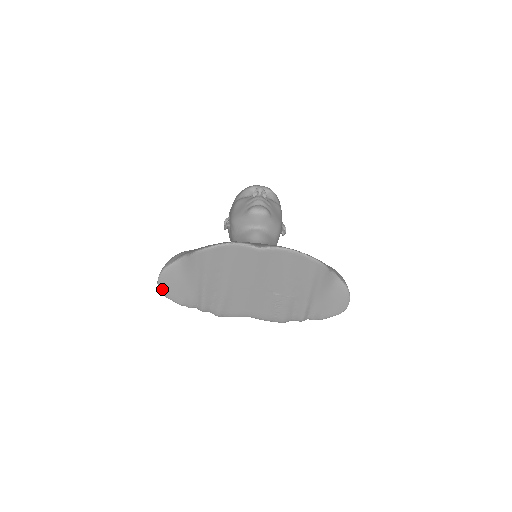
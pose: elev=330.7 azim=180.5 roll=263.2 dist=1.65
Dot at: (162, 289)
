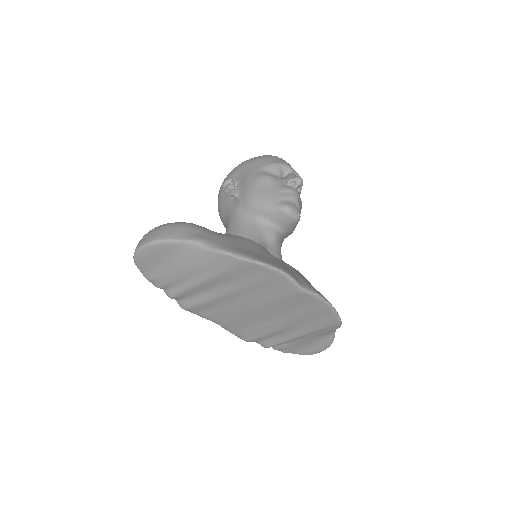
Dot at: (140, 257)
